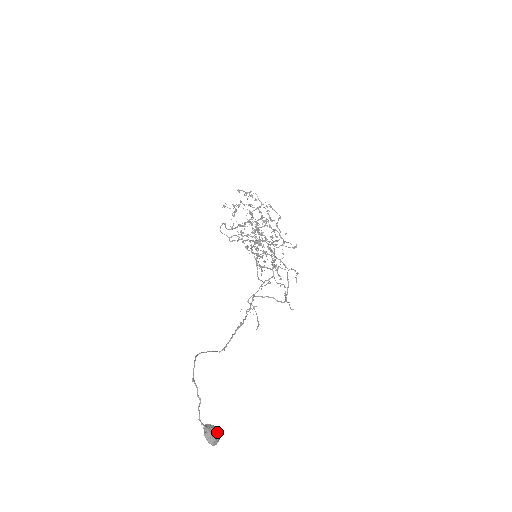
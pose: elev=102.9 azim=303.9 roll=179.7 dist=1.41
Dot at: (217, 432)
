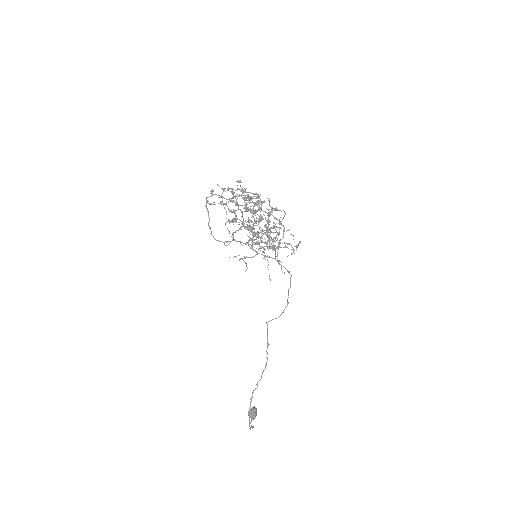
Dot at: (256, 413)
